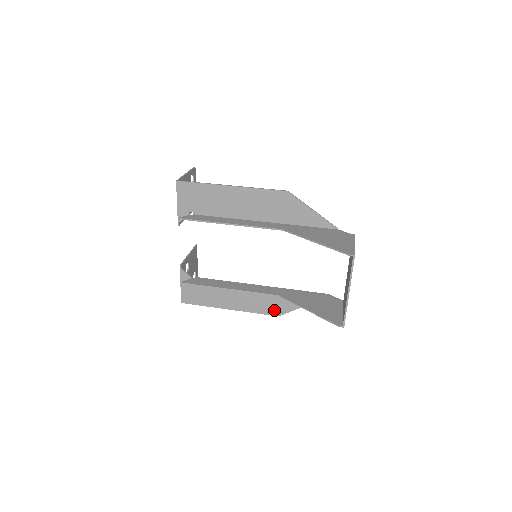
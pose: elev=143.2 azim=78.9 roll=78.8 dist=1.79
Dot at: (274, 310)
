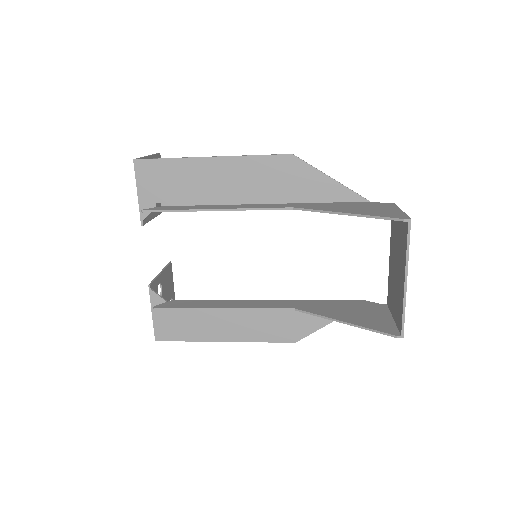
Dot at: (288, 334)
